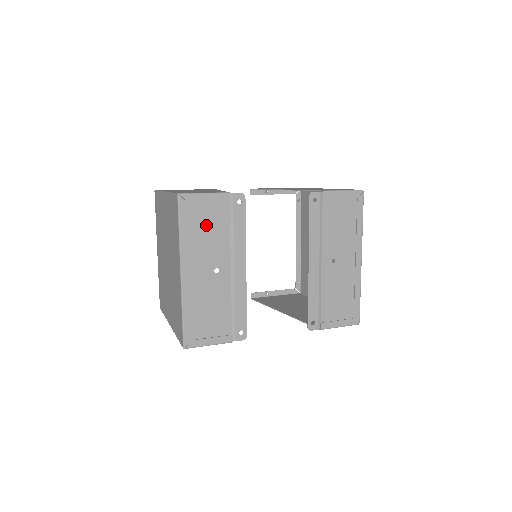
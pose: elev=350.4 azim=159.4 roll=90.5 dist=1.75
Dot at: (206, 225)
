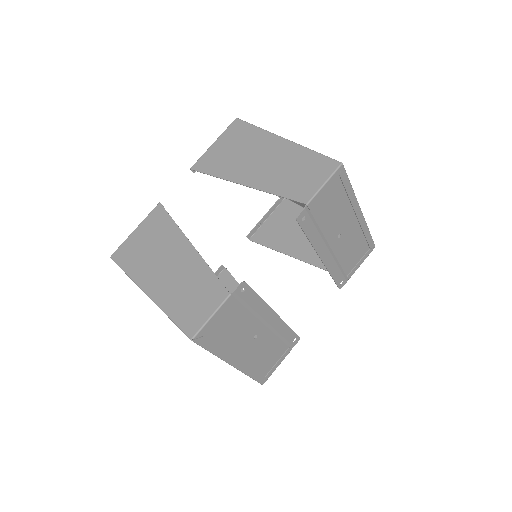
Dot at: (228, 328)
